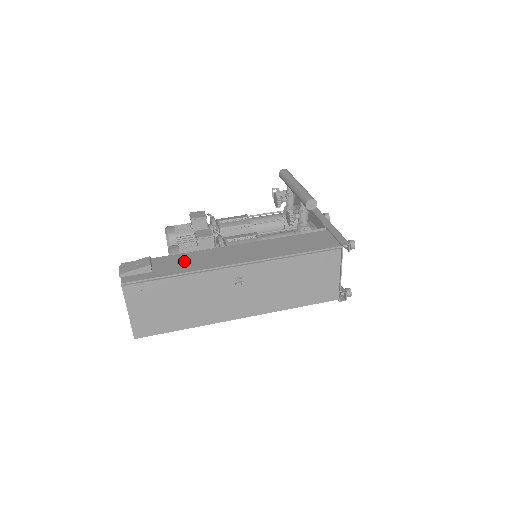
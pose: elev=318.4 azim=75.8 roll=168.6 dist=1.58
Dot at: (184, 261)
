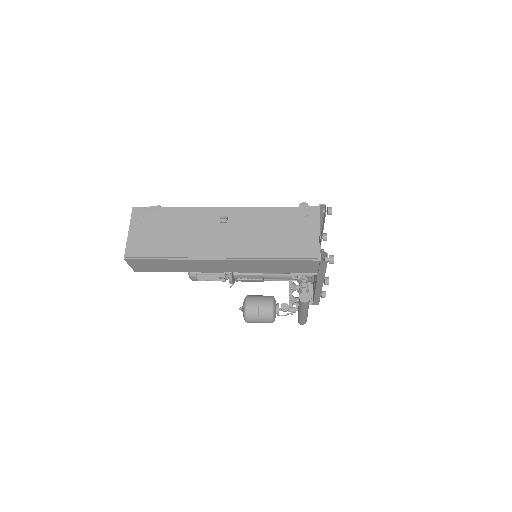
Dot at: occluded
